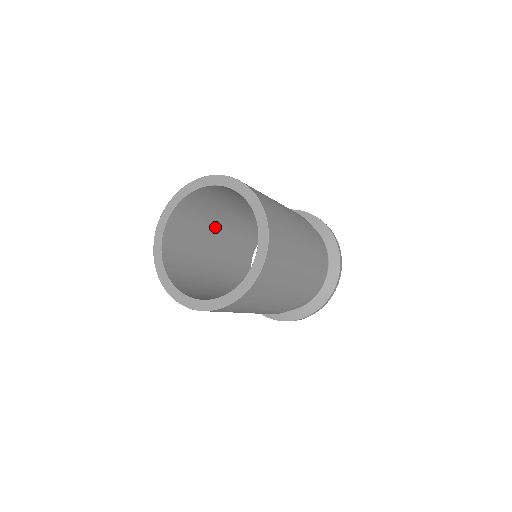
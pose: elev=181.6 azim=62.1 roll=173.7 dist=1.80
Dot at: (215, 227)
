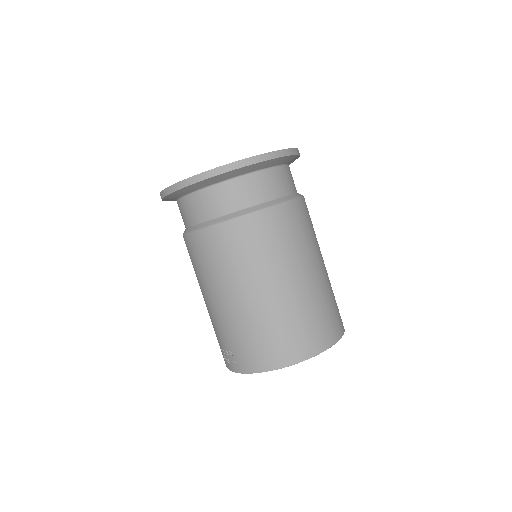
Dot at: occluded
